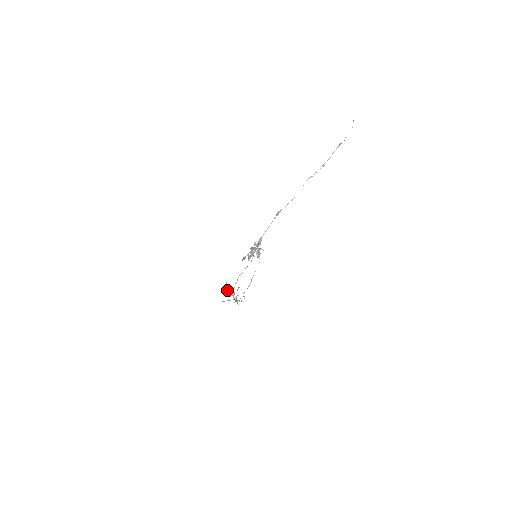
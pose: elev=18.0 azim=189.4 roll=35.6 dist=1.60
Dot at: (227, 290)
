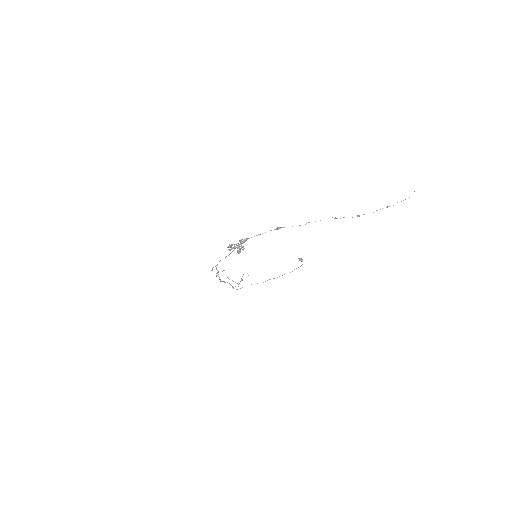
Dot at: occluded
